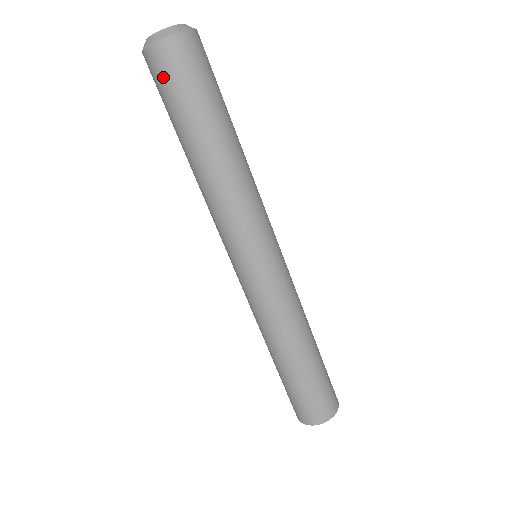
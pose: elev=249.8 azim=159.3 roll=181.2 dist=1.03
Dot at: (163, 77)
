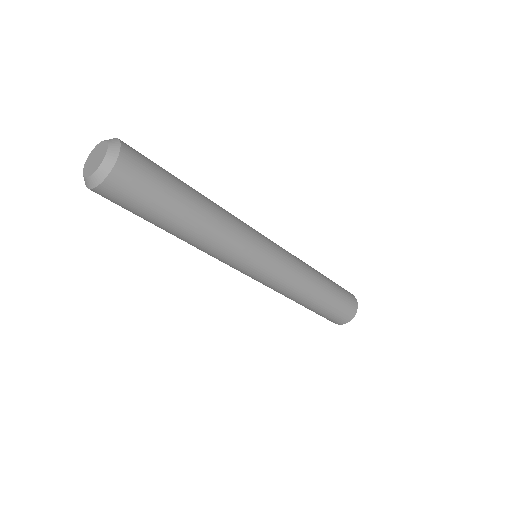
Dot at: occluded
